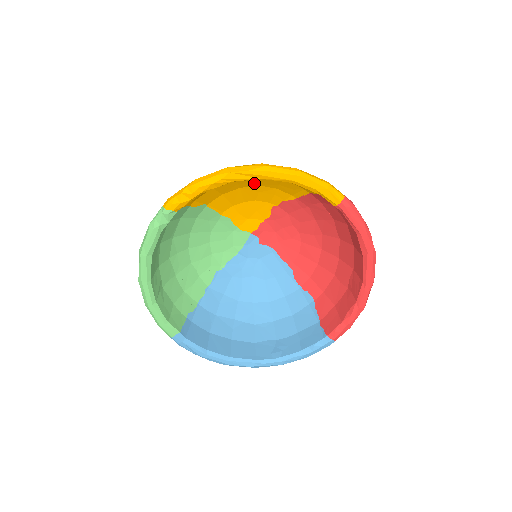
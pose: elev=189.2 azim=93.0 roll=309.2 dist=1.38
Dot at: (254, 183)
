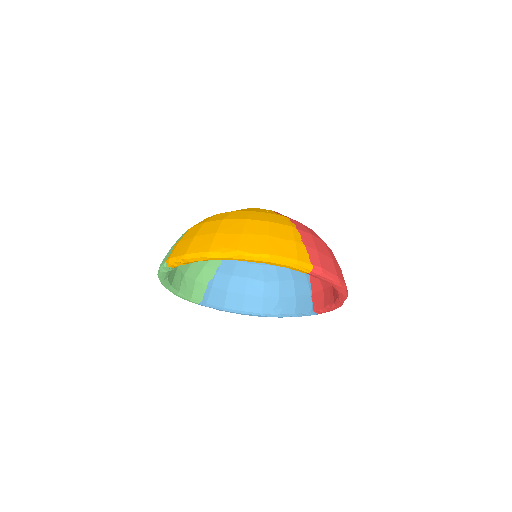
Dot at: occluded
